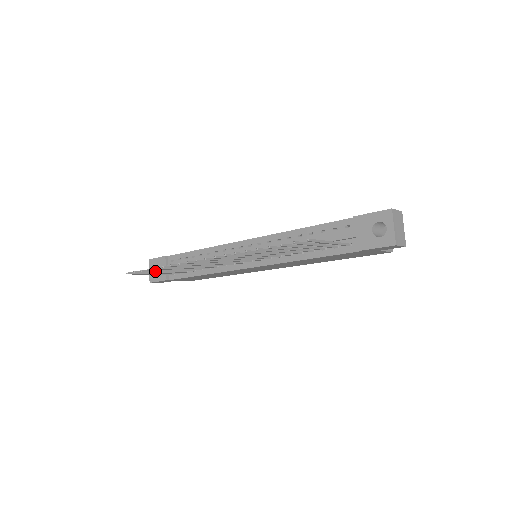
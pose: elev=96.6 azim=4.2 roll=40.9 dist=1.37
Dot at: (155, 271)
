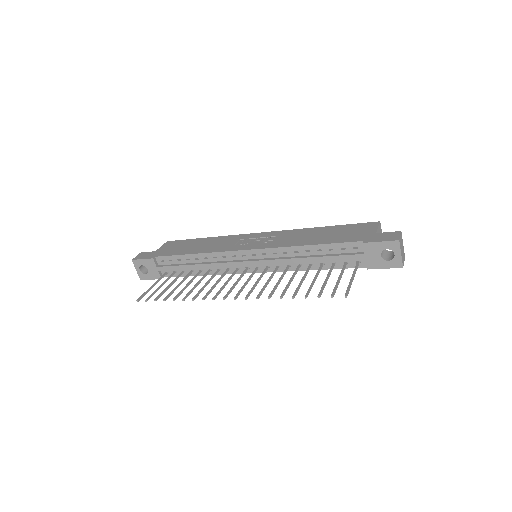
Dot at: (164, 292)
